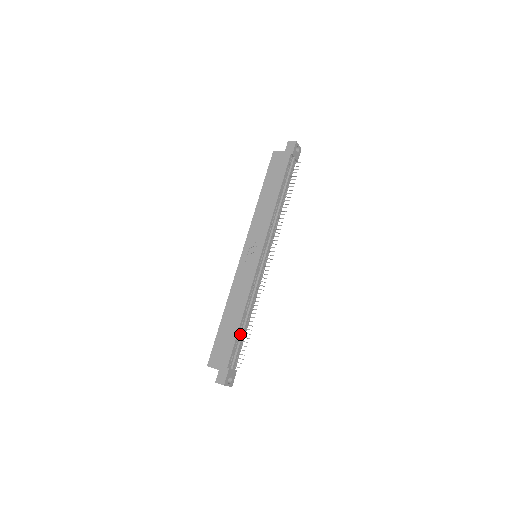
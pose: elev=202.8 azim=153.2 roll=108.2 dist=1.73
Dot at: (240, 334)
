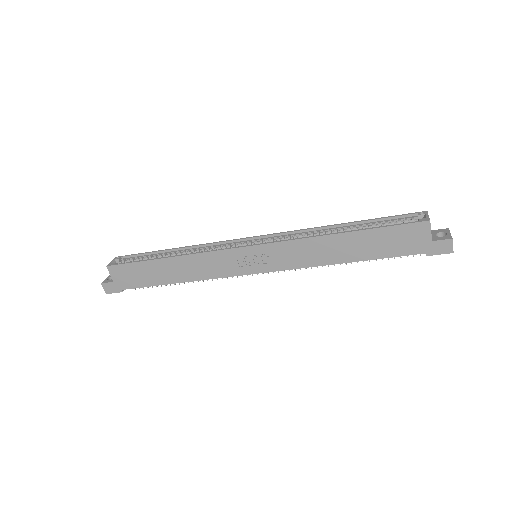
Dot at: occluded
